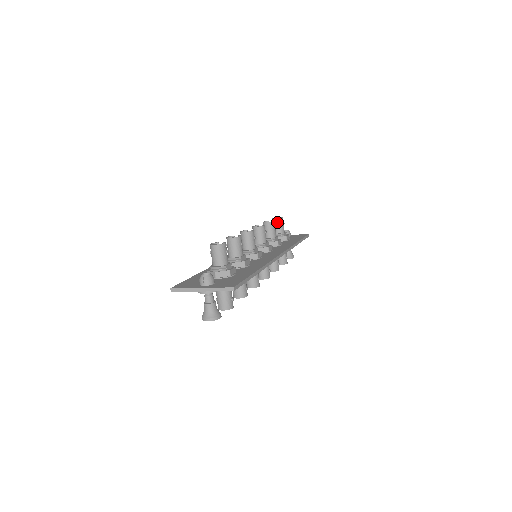
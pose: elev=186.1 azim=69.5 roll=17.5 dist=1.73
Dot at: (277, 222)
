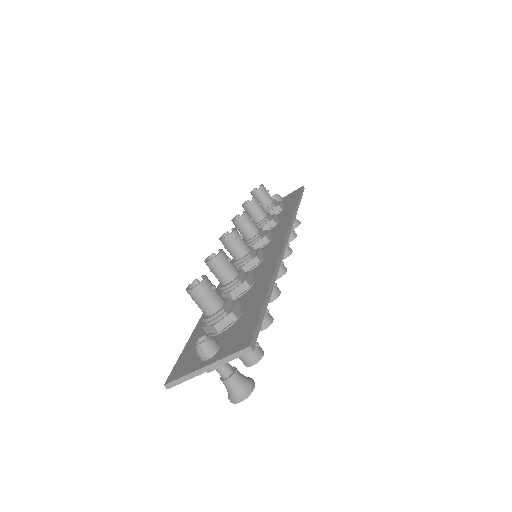
Dot at: (259, 194)
